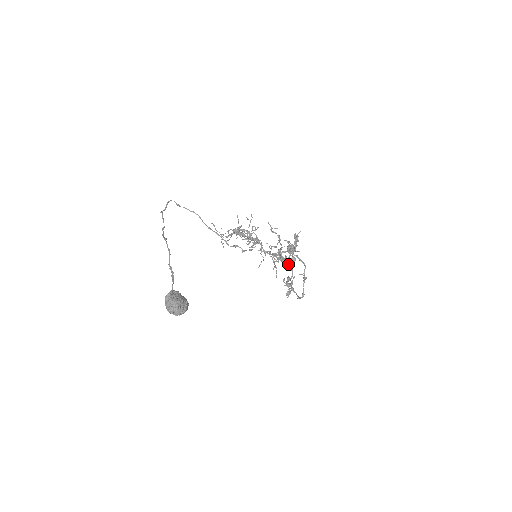
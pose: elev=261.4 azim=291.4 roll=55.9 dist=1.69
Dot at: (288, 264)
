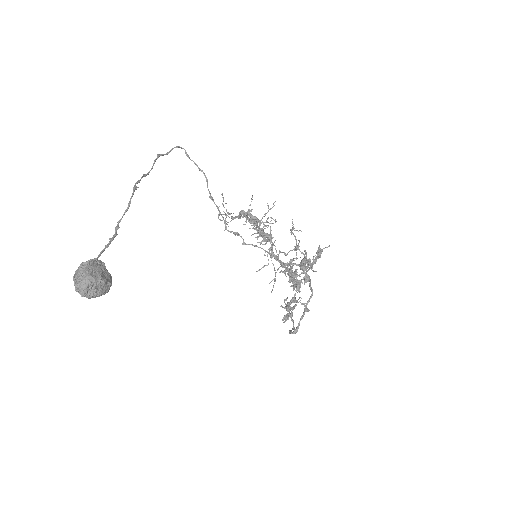
Dot at: occluded
